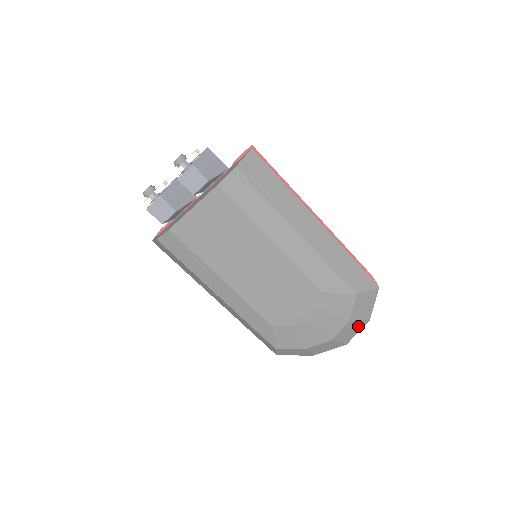
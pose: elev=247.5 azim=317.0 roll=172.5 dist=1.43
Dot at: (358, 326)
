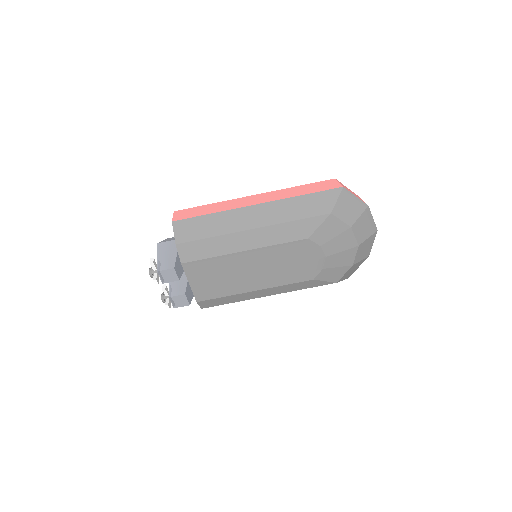
Dot at: (365, 218)
